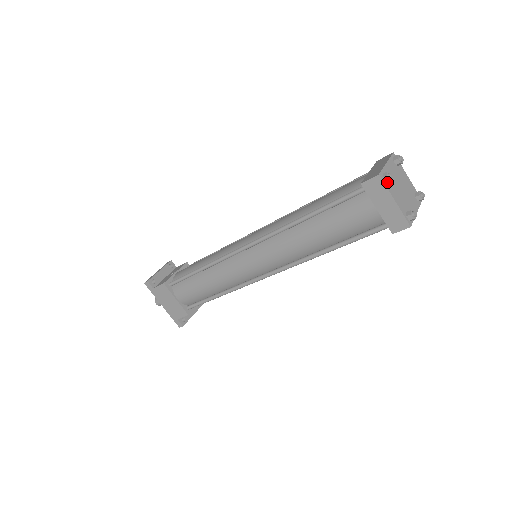
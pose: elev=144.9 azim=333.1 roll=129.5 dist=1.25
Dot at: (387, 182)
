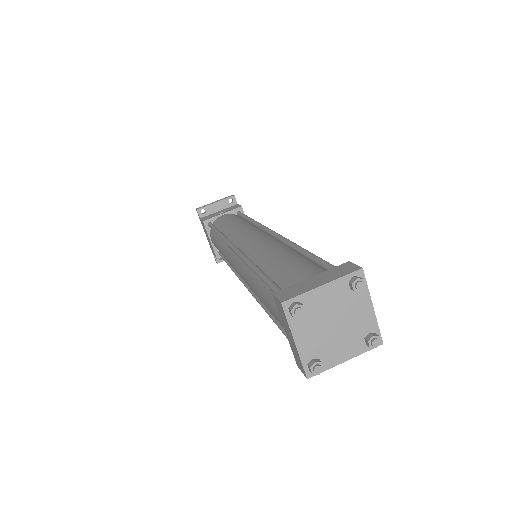
Dot at: (295, 315)
